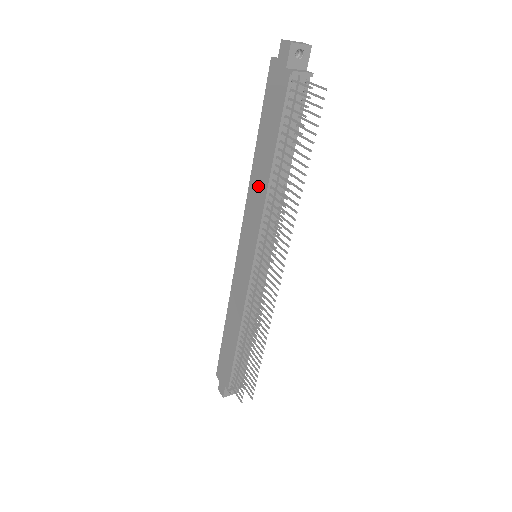
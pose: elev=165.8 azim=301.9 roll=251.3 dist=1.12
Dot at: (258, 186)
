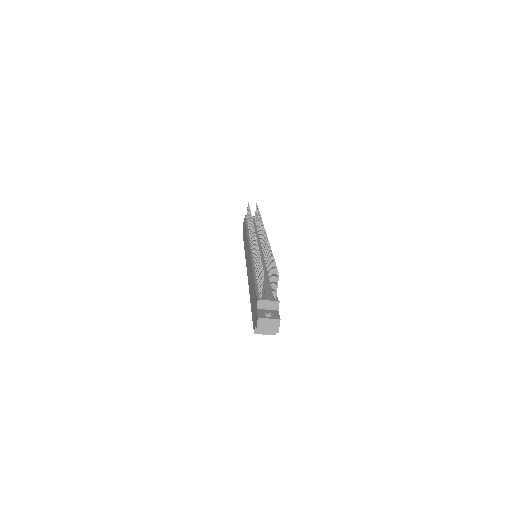
Dot at: occluded
